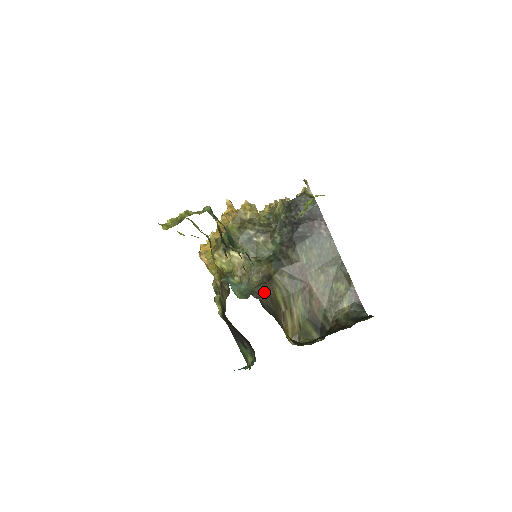
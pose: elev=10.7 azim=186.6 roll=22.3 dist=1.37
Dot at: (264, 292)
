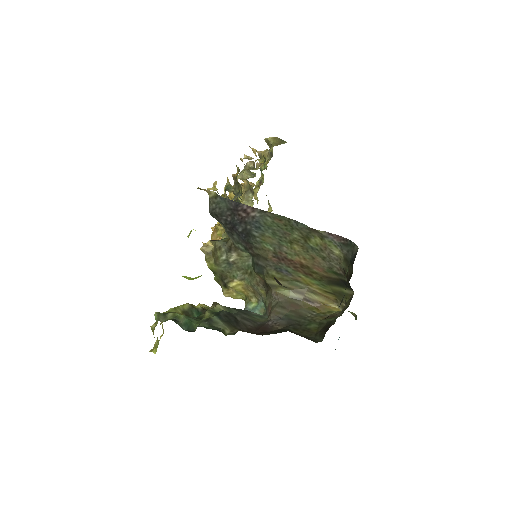
Dot at: (271, 304)
